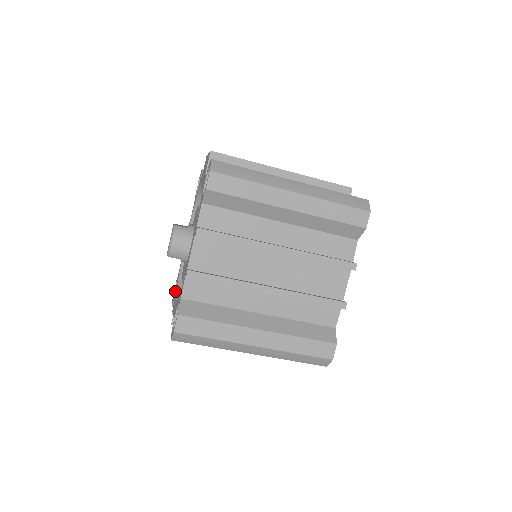
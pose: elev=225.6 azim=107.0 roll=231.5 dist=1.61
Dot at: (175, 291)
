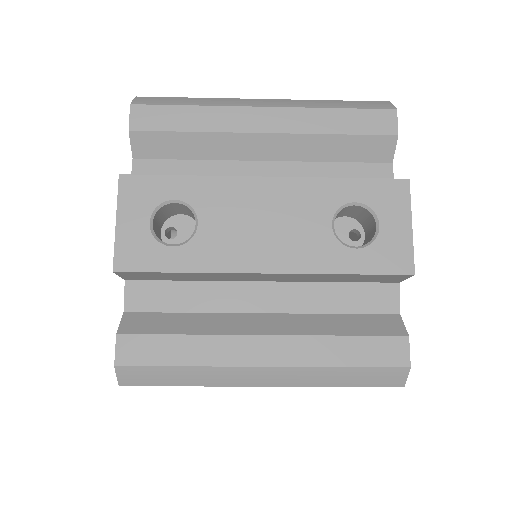
Dot at: occluded
